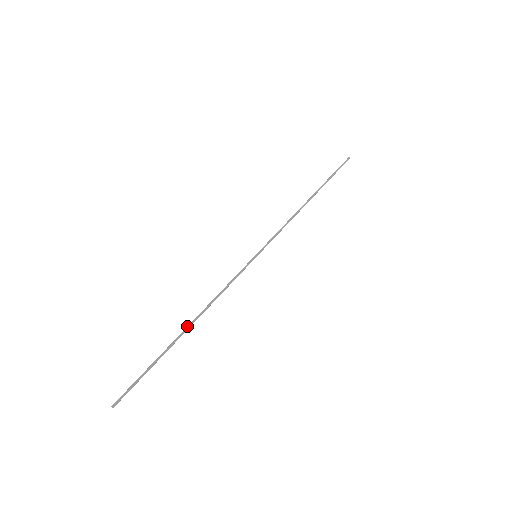
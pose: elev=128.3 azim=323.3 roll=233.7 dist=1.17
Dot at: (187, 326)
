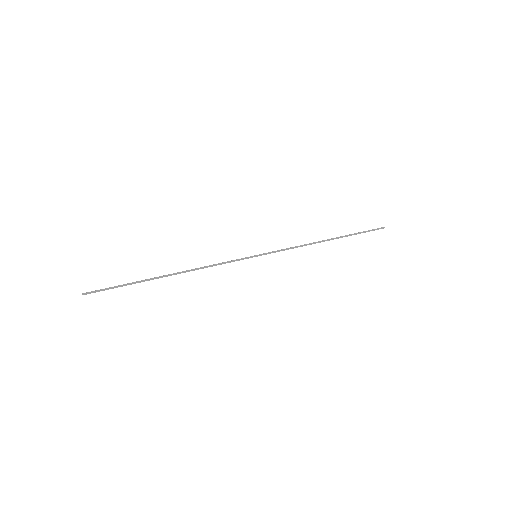
Dot at: occluded
